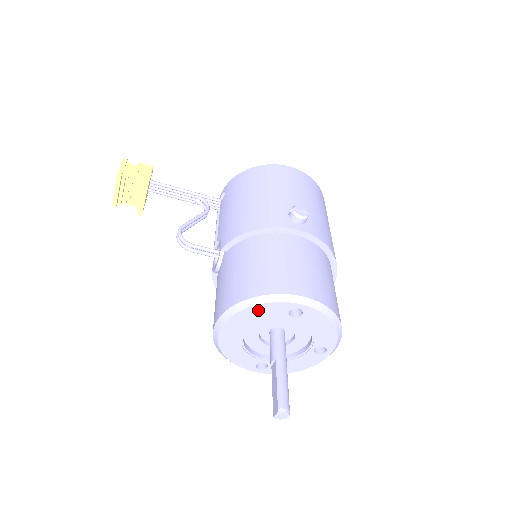
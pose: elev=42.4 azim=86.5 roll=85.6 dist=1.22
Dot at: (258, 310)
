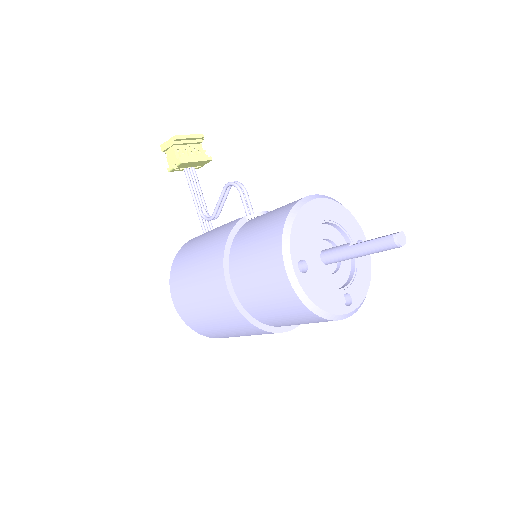
Dot at: (347, 216)
